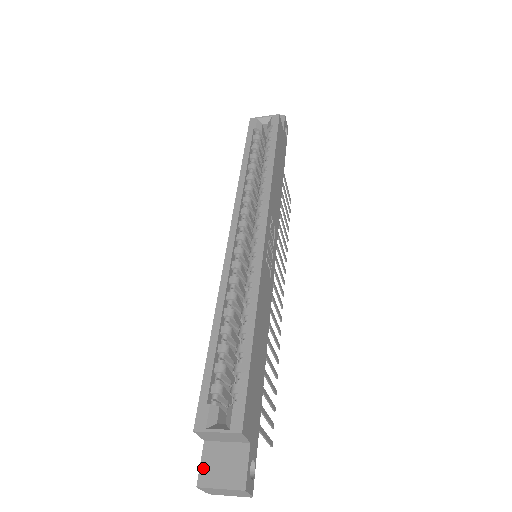
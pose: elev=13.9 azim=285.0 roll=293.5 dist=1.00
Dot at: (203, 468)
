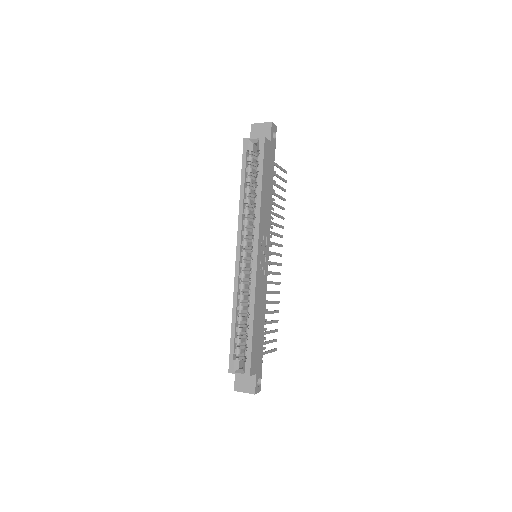
Dot at: (236, 383)
